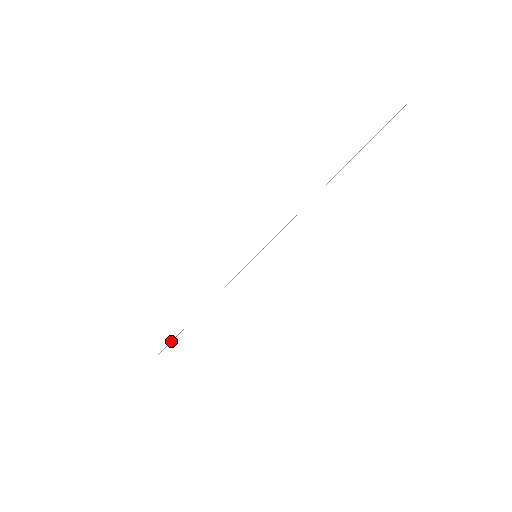
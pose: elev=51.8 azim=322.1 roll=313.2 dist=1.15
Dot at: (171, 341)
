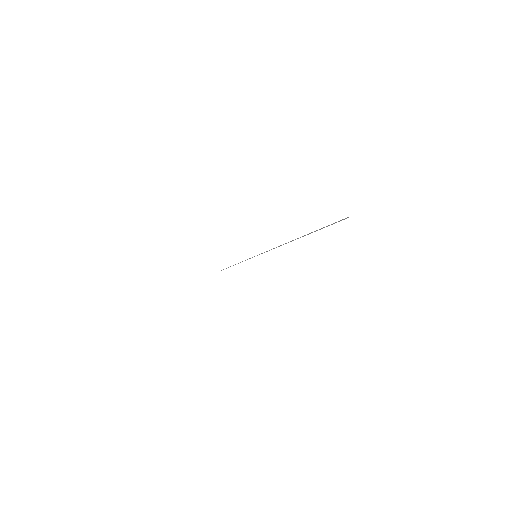
Dot at: occluded
